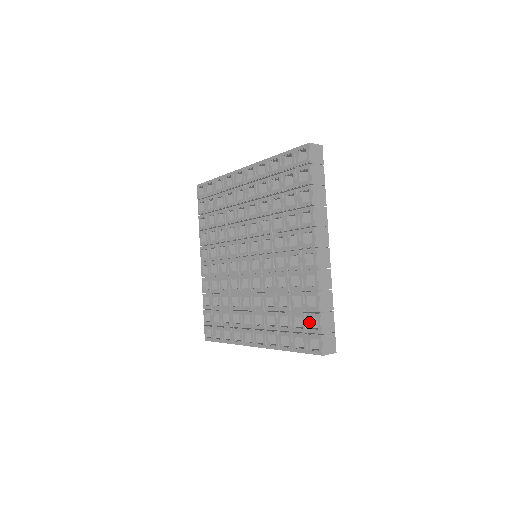
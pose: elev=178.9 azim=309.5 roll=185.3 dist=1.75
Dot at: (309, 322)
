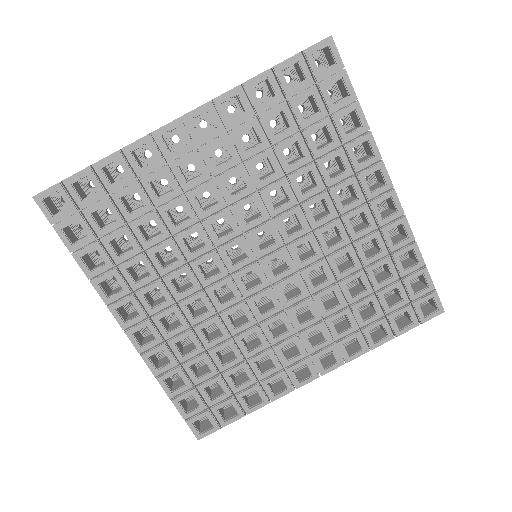
Dot at: (411, 287)
